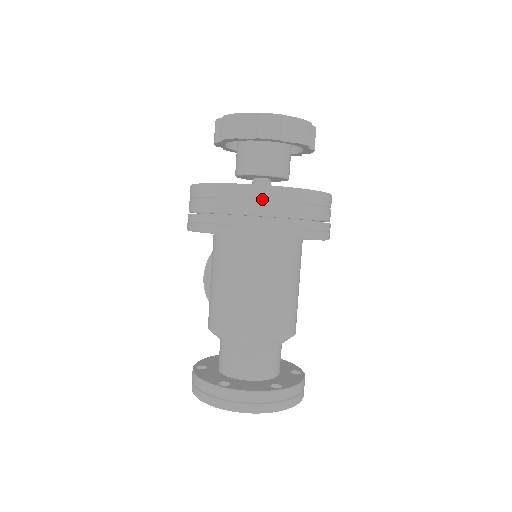
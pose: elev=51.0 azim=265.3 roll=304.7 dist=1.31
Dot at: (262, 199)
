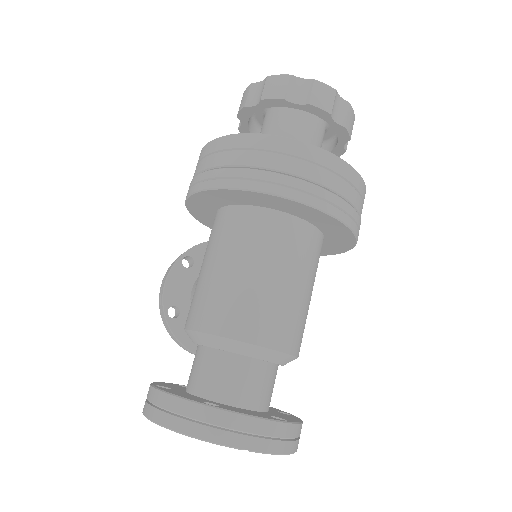
Dot at: (316, 162)
